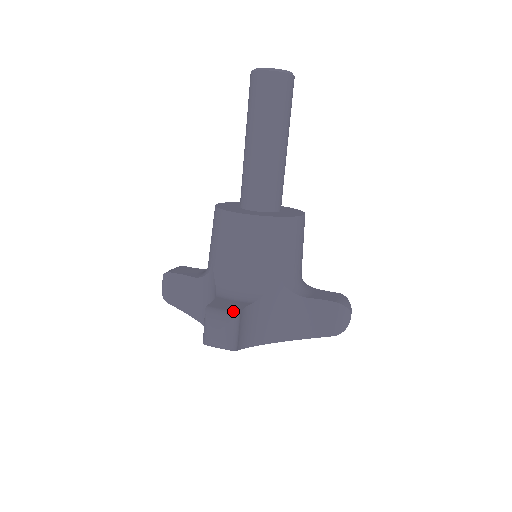
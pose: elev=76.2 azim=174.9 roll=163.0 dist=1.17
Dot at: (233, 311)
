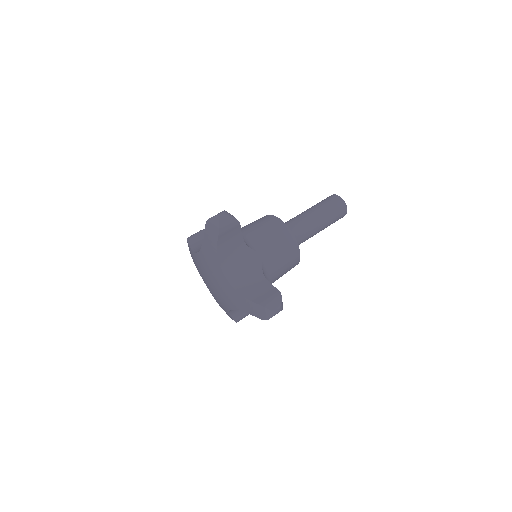
Dot at: (238, 221)
